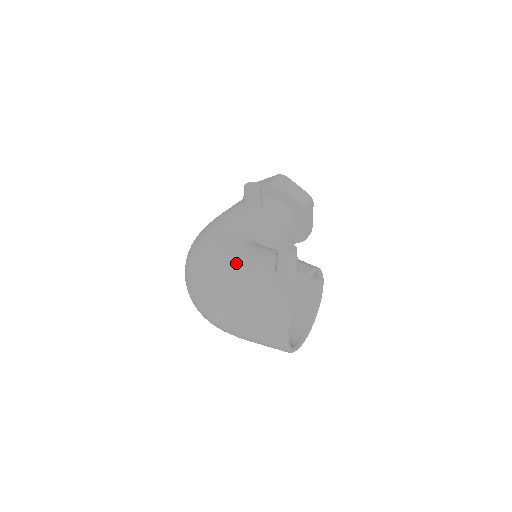
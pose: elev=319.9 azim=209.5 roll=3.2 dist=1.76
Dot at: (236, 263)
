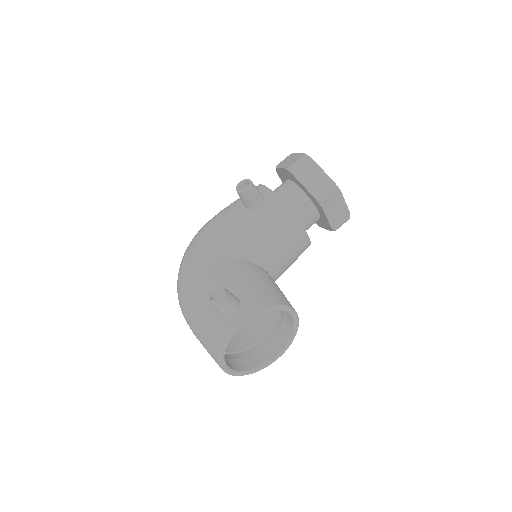
Dot at: (194, 286)
